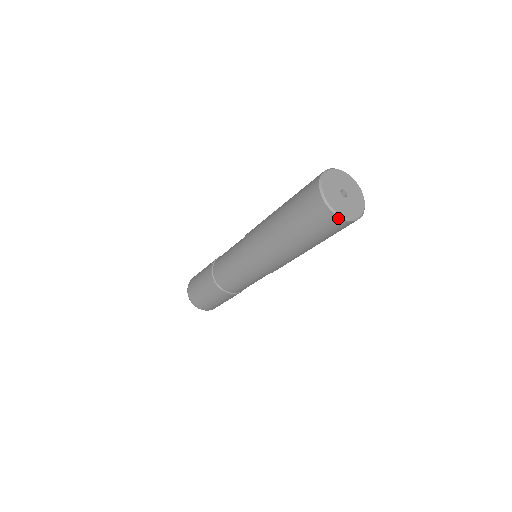
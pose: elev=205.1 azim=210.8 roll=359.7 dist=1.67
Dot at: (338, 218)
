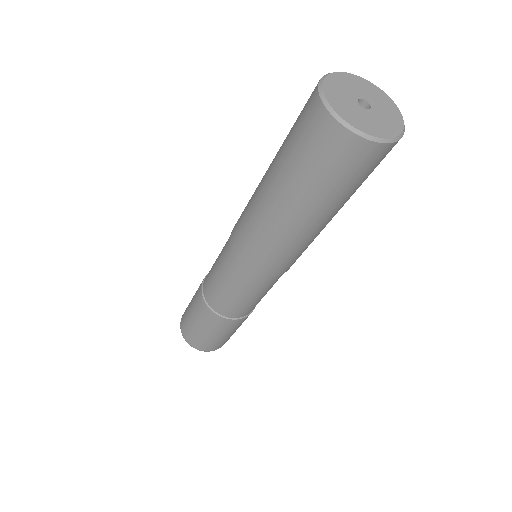
Dot at: (366, 142)
